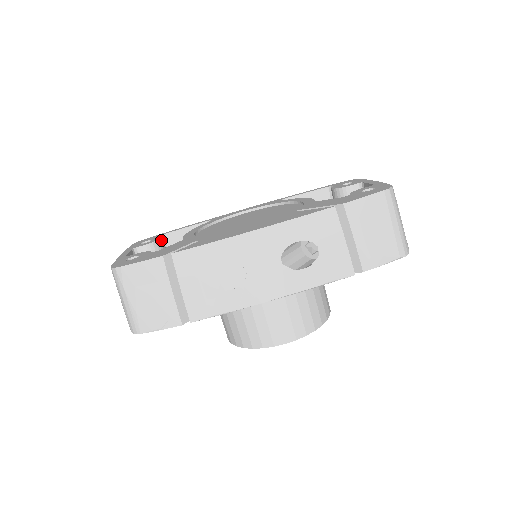
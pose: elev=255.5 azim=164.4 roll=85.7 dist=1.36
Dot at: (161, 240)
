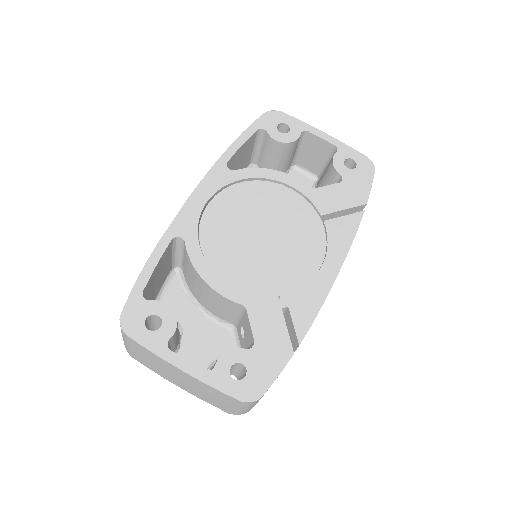
Dot at: (170, 308)
